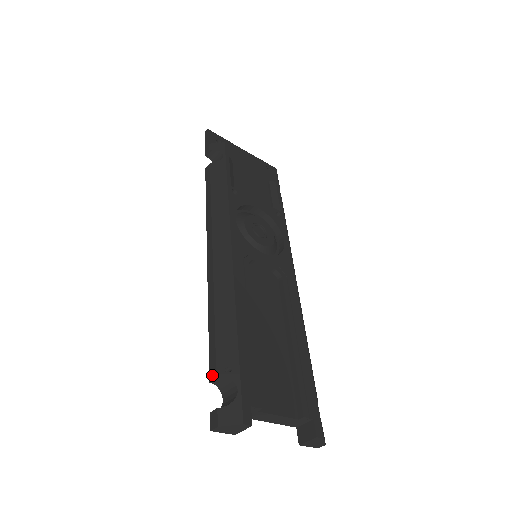
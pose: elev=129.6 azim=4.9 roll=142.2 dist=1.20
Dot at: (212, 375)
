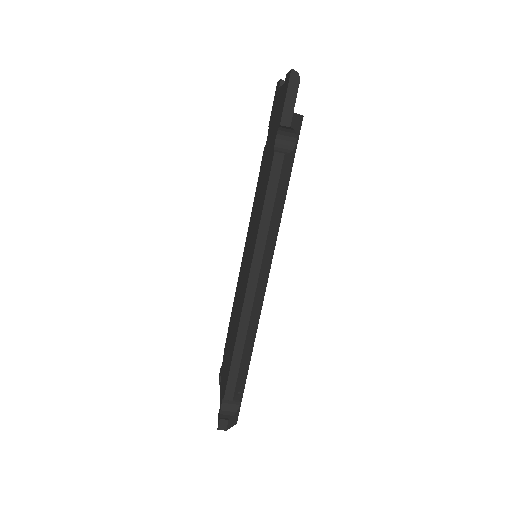
Dot at: (228, 397)
